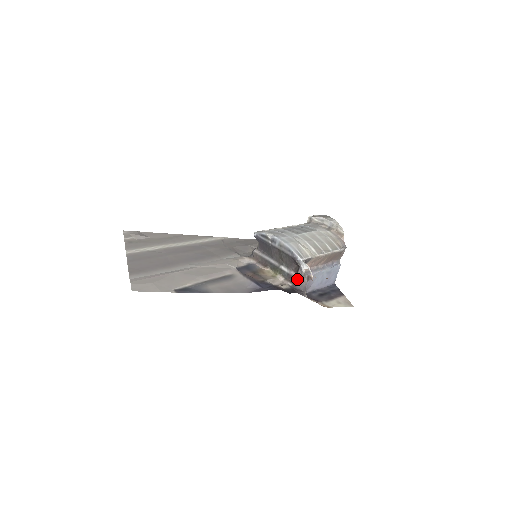
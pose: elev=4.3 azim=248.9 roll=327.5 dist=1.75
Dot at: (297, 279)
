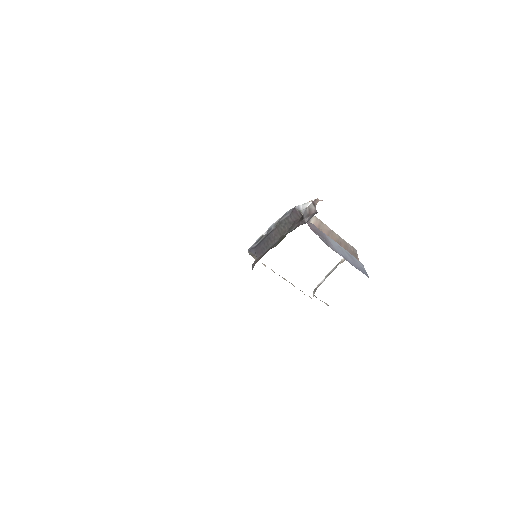
Dot at: (305, 220)
